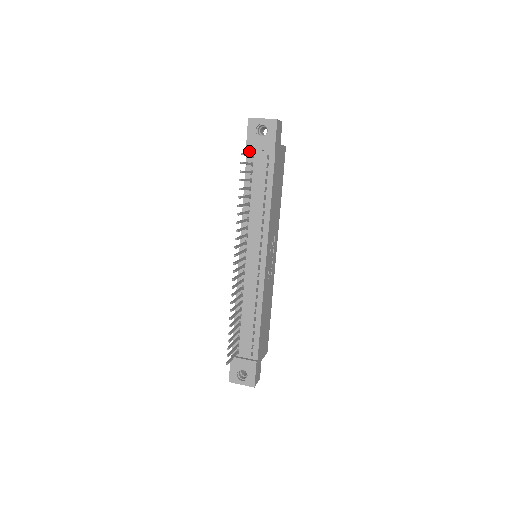
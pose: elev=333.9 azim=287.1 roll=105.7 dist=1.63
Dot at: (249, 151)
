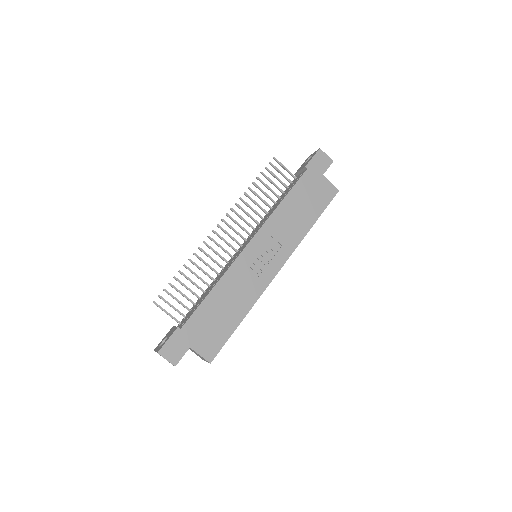
Dot at: occluded
